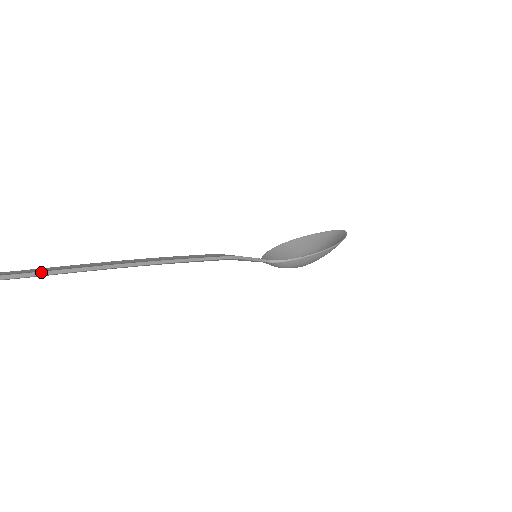
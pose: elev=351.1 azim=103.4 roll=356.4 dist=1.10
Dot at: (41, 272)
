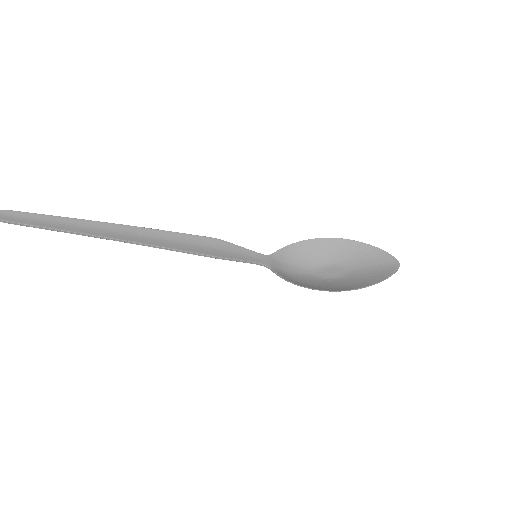
Dot at: (39, 227)
